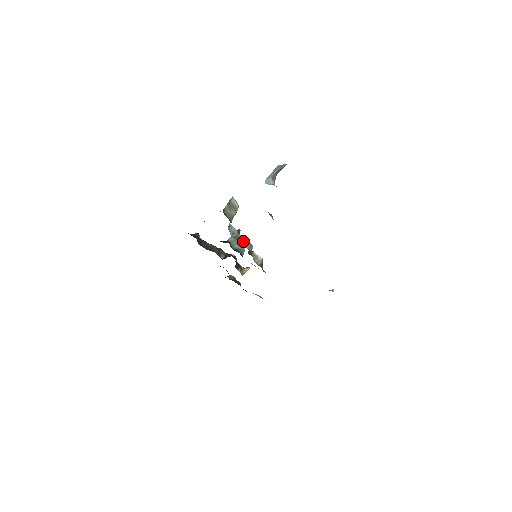
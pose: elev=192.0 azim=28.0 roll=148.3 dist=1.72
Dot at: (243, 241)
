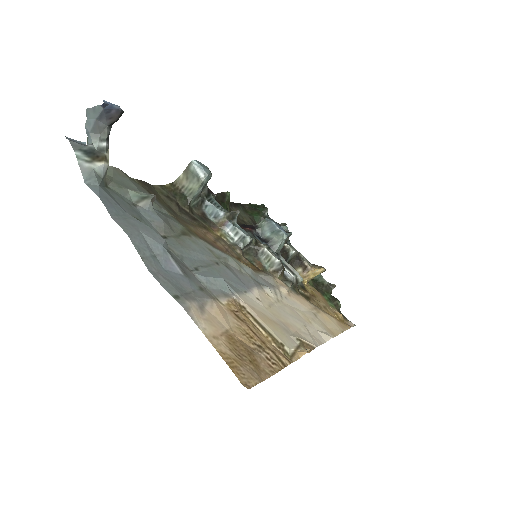
Dot at: (231, 230)
